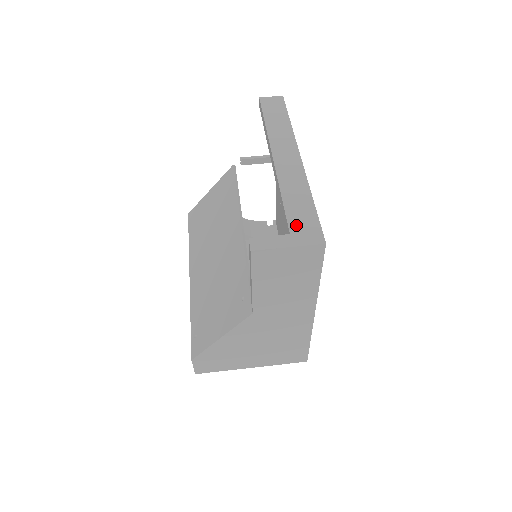
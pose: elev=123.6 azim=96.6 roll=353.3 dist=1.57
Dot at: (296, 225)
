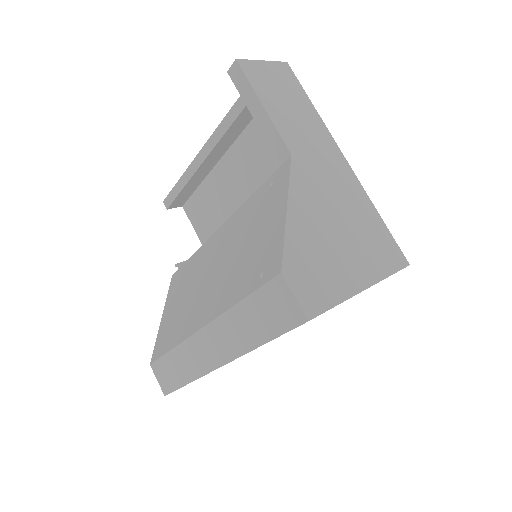
Dot at: occluded
